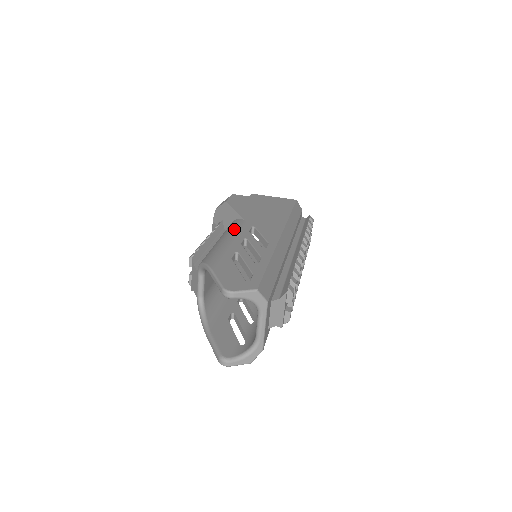
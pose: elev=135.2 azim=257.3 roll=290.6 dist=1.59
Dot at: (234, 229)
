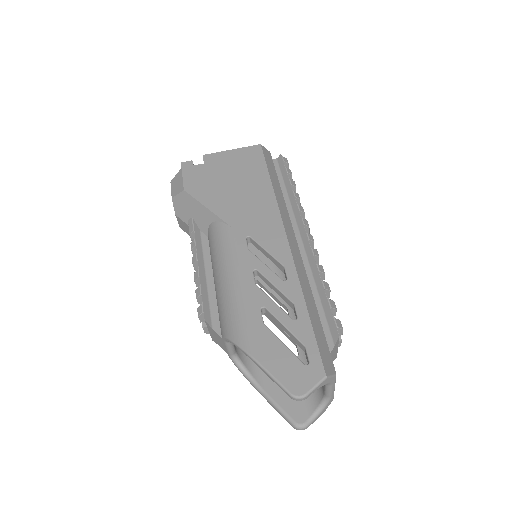
Dot at: (229, 253)
